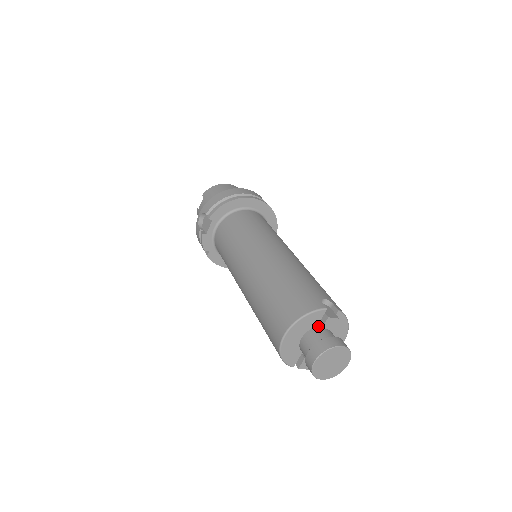
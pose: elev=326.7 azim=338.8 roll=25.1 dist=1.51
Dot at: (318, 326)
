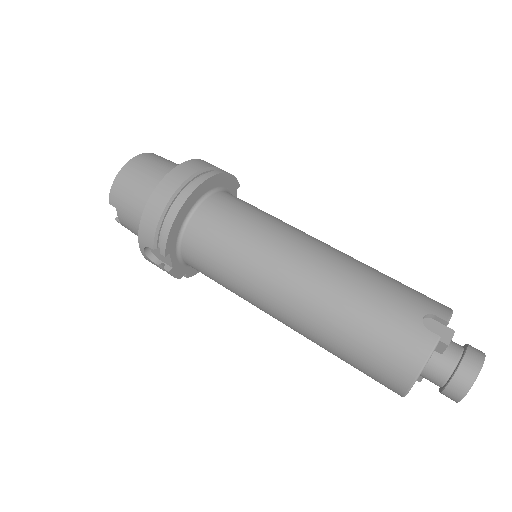
Dot at: occluded
